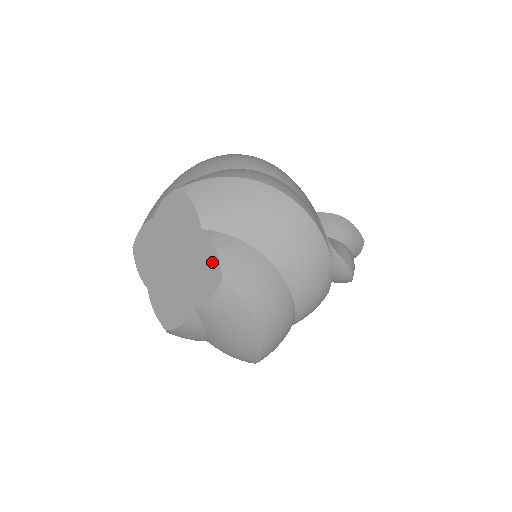
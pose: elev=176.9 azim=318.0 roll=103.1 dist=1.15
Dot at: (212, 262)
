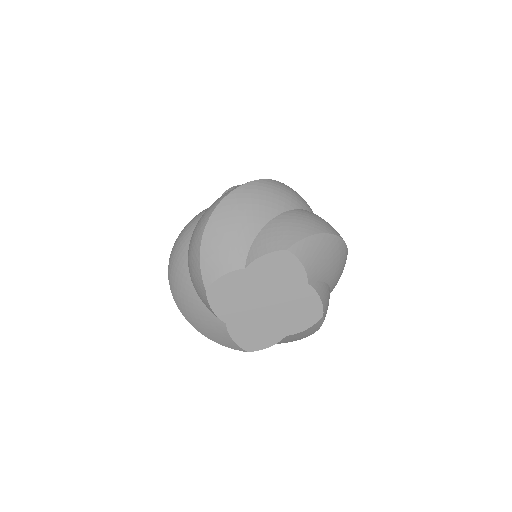
Dot at: (315, 306)
